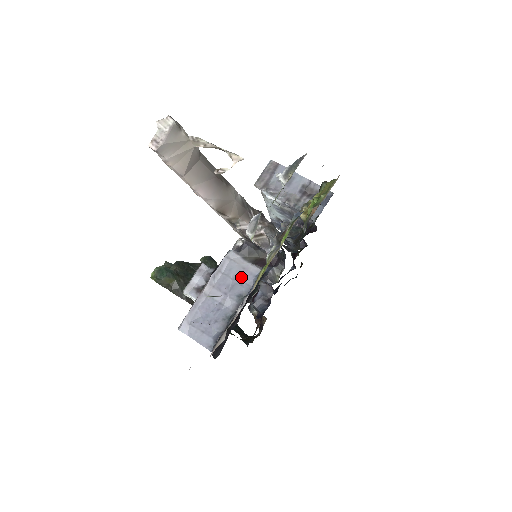
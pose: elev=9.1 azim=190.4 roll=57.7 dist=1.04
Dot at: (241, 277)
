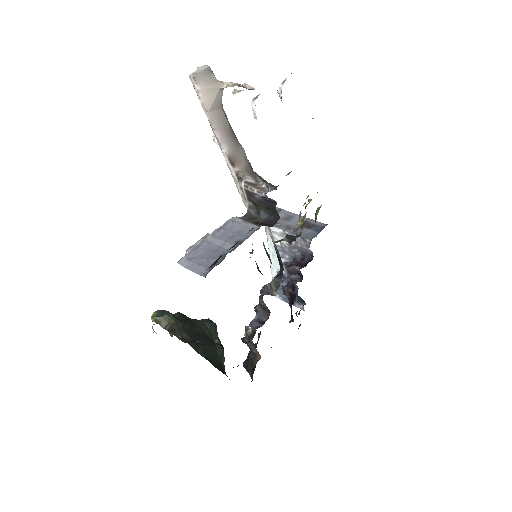
Dot at: (241, 231)
